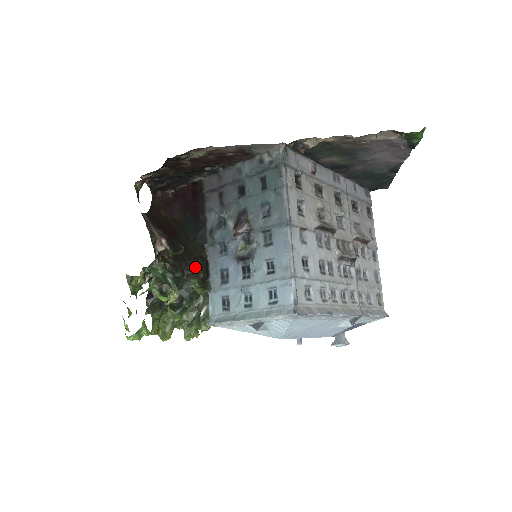
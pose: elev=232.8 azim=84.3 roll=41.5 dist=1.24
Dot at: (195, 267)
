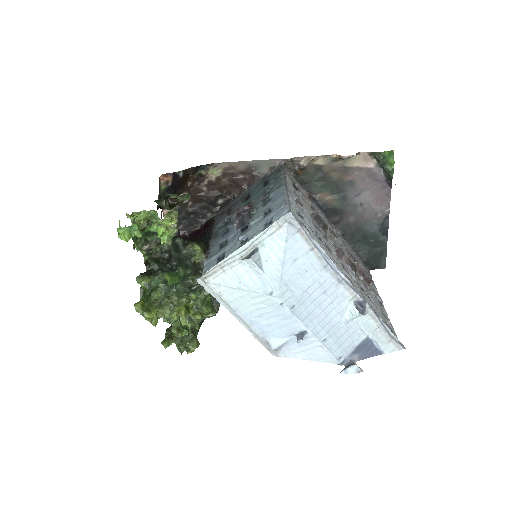
Dot at: (196, 240)
